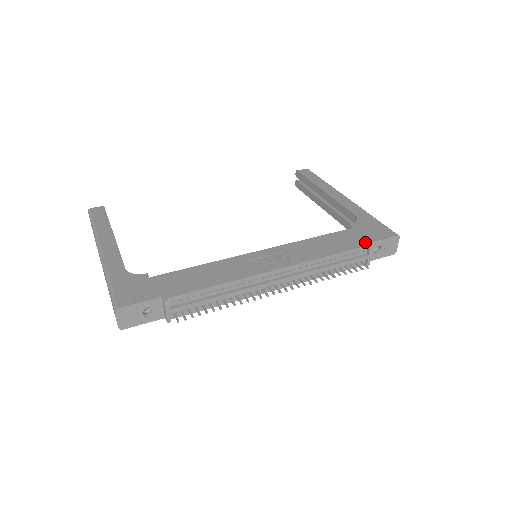
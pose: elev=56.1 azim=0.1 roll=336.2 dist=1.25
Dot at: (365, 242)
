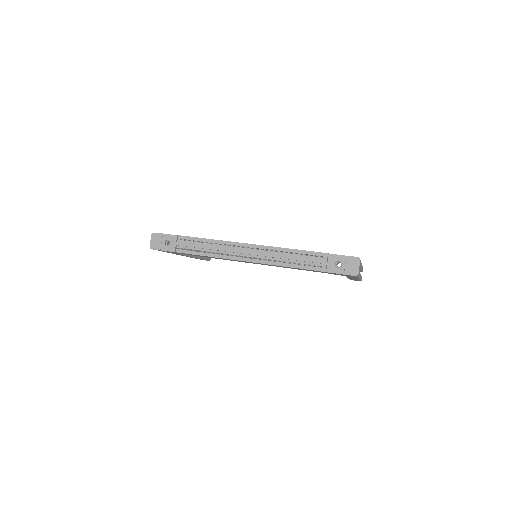
Dot at: occluded
